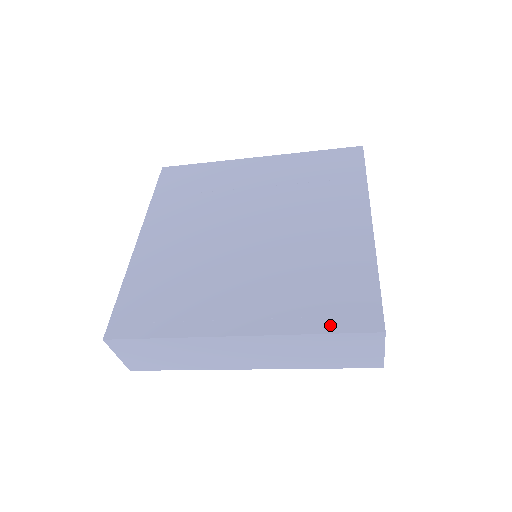
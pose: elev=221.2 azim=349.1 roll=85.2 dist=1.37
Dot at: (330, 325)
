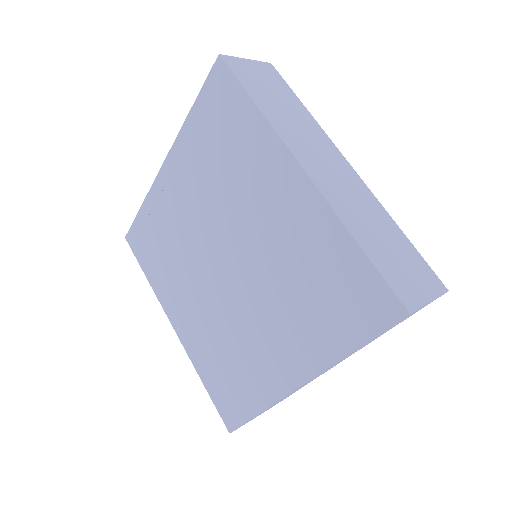
Dot at: (357, 335)
